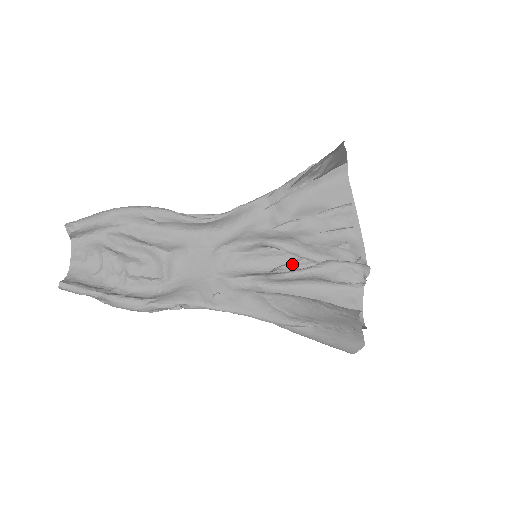
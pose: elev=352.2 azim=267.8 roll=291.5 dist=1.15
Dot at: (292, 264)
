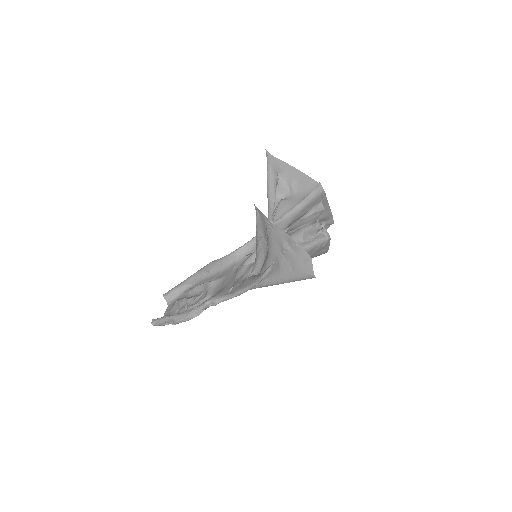
Dot at: occluded
